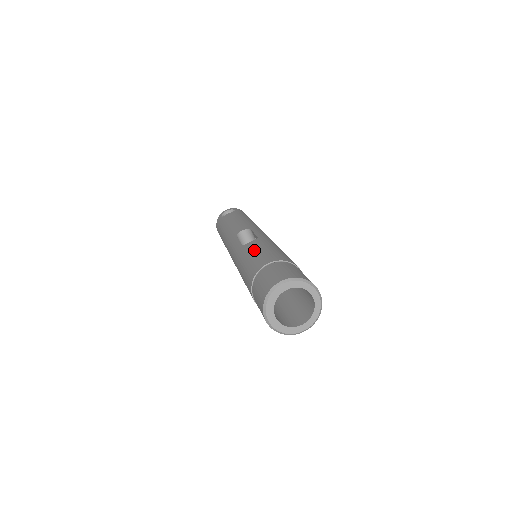
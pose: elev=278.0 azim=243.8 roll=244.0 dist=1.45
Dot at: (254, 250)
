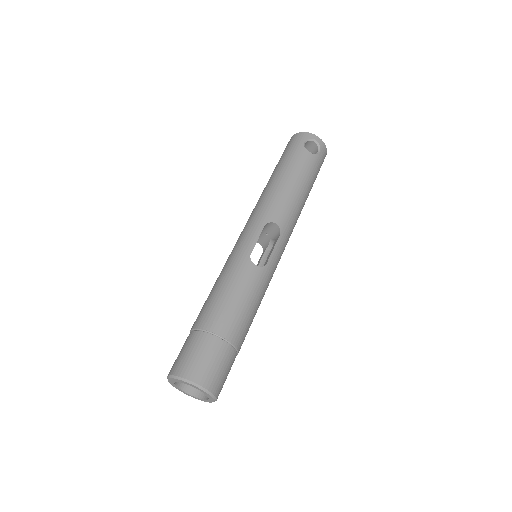
Dot at: (241, 290)
